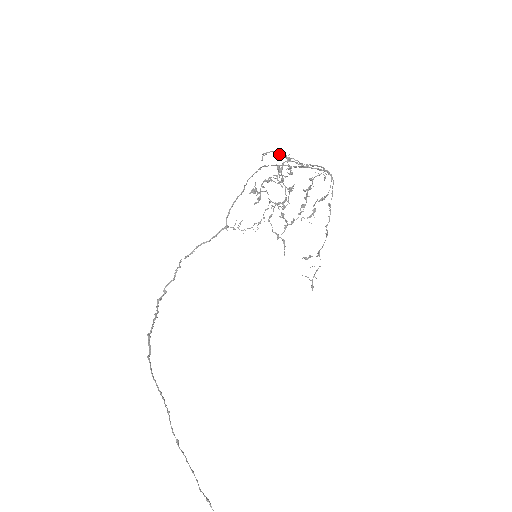
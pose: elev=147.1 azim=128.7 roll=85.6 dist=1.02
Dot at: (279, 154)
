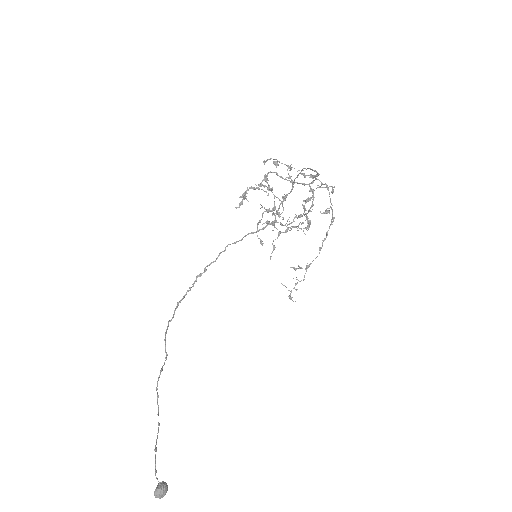
Dot at: (273, 163)
